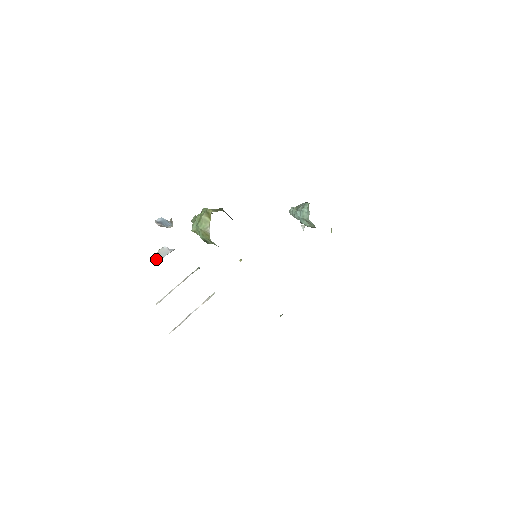
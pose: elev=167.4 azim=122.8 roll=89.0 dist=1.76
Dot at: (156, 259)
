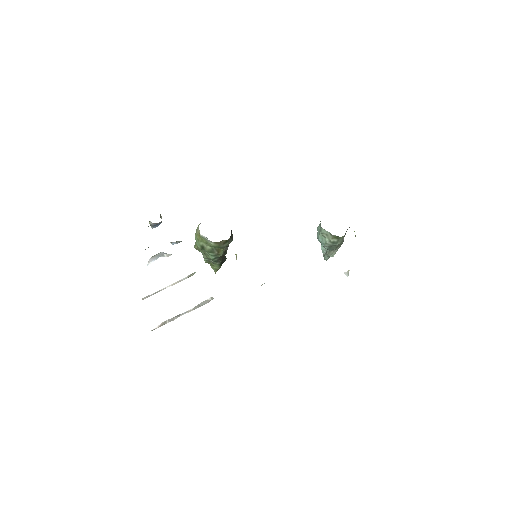
Dot at: (151, 260)
